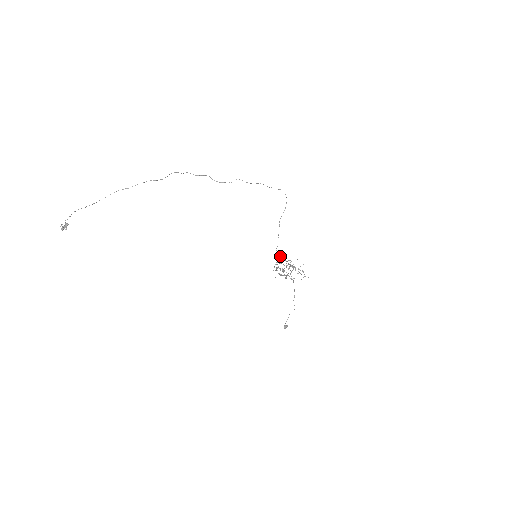
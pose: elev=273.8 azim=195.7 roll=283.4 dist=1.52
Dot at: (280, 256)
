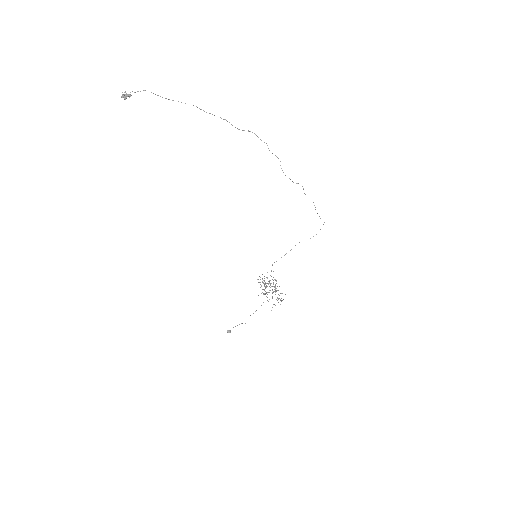
Dot at: occluded
